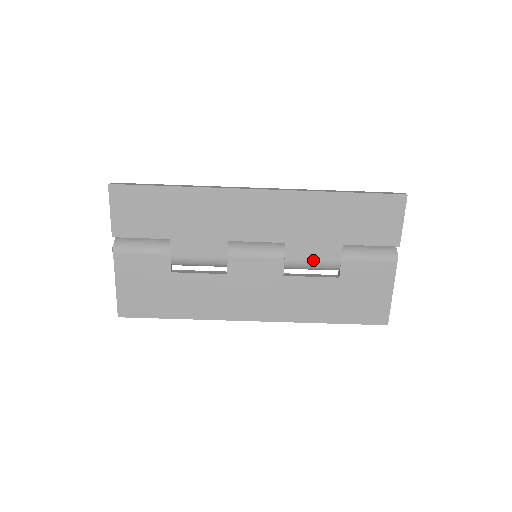
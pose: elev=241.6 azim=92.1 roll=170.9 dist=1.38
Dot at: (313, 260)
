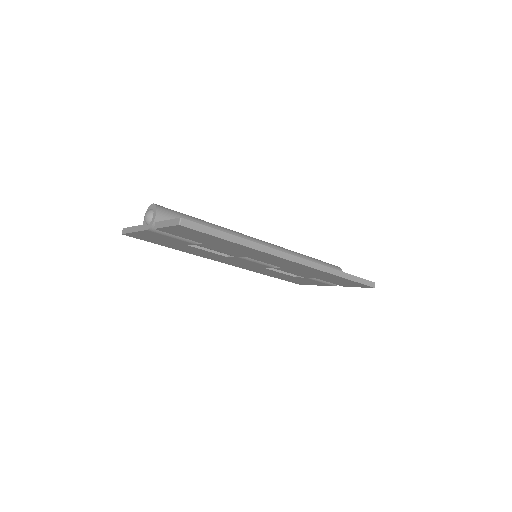
Dot at: occluded
